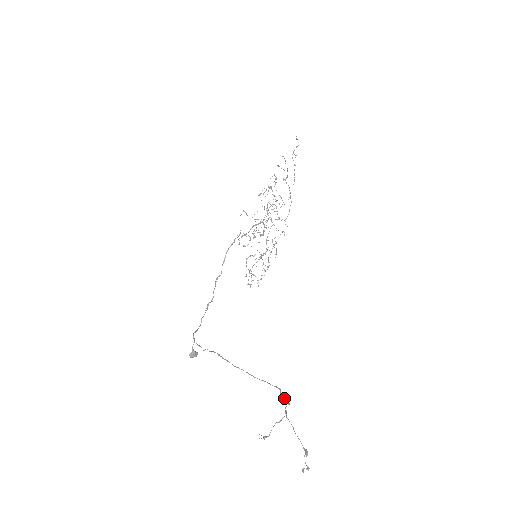
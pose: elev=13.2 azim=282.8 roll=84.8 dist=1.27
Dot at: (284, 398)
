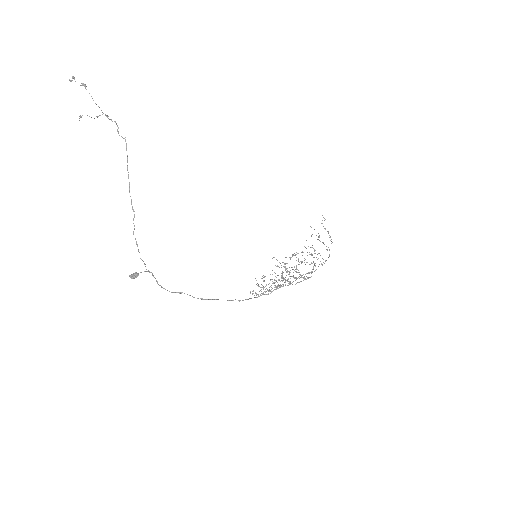
Dot at: occluded
